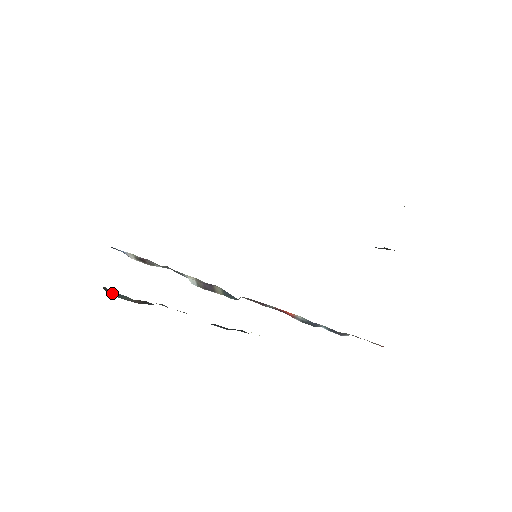
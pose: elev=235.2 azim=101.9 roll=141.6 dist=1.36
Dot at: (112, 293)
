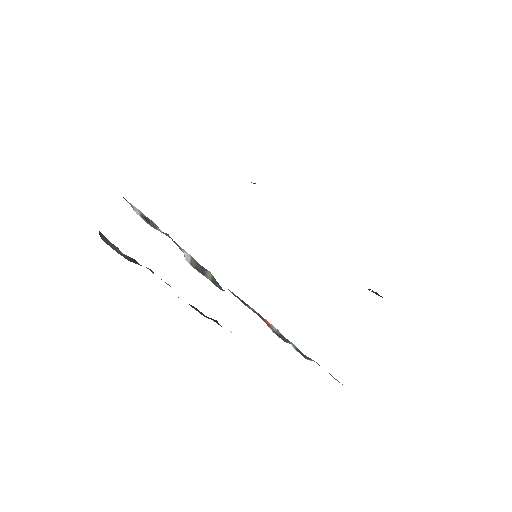
Dot at: (106, 240)
